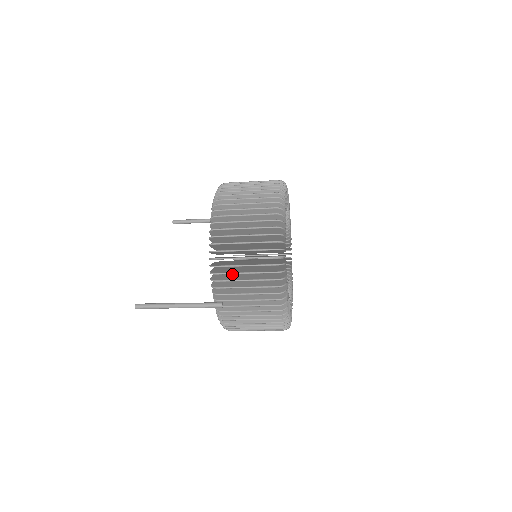
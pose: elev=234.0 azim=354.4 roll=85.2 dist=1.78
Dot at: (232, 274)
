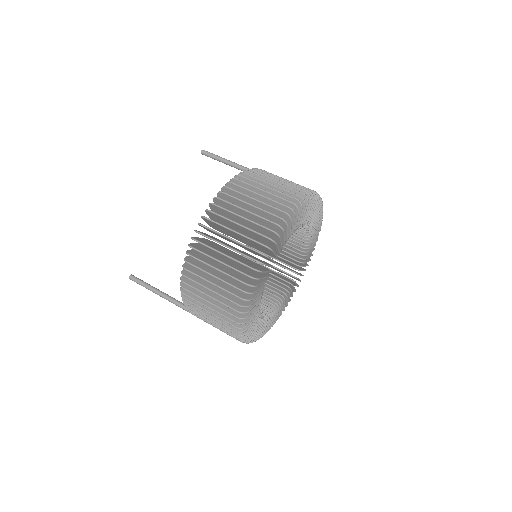
Dot at: occluded
